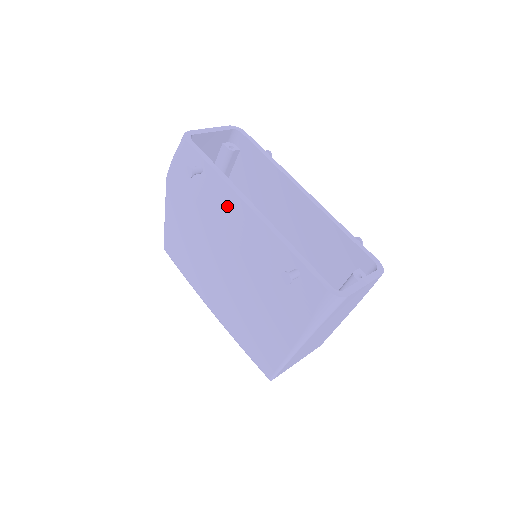
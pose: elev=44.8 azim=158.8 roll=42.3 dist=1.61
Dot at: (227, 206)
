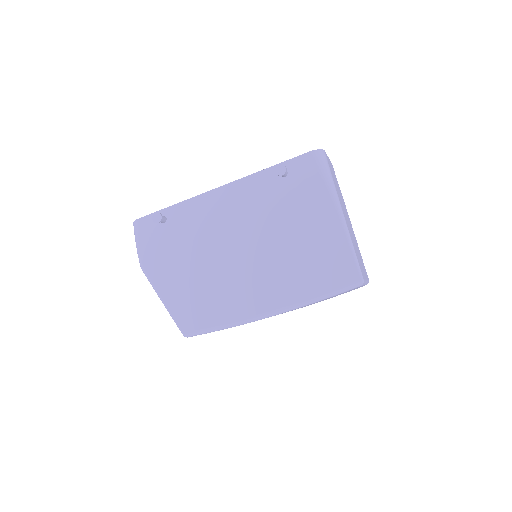
Dot at: (203, 210)
